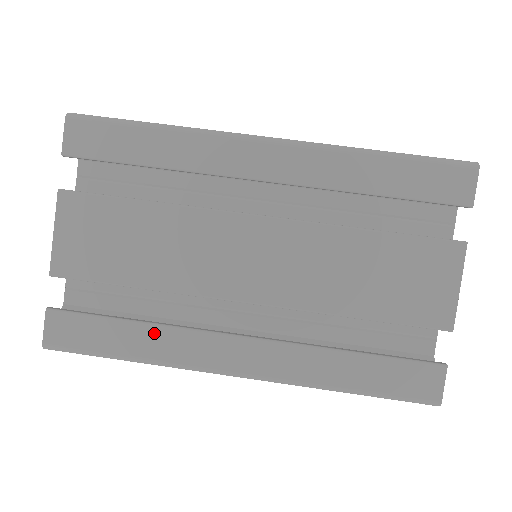
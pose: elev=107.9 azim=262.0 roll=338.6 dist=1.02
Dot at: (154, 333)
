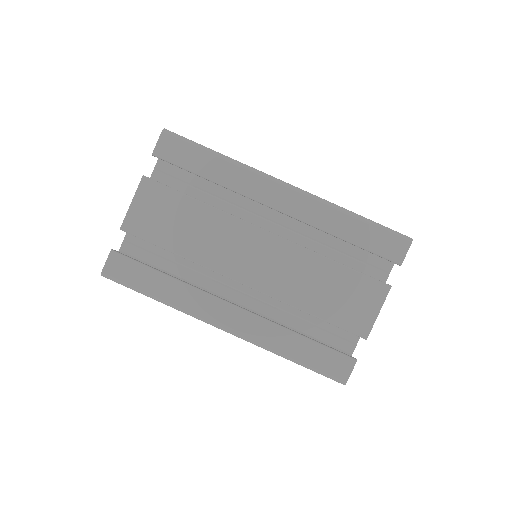
Dot at: (177, 286)
